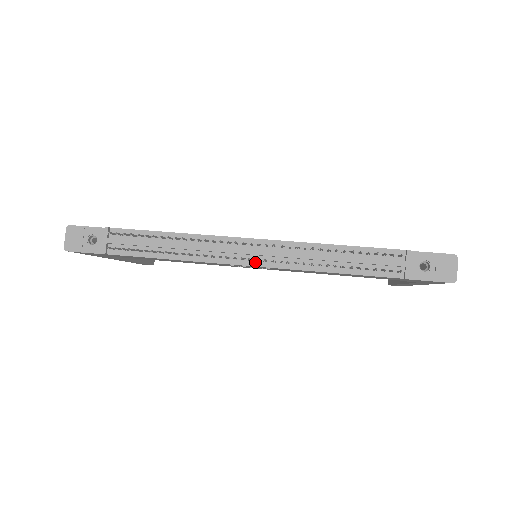
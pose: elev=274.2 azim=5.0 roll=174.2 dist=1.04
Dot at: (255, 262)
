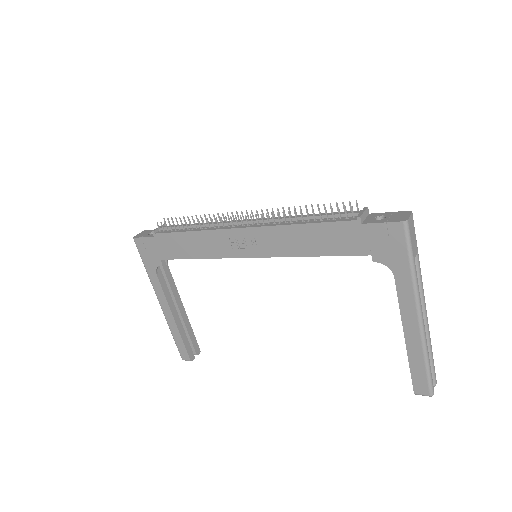
Dot at: (246, 226)
